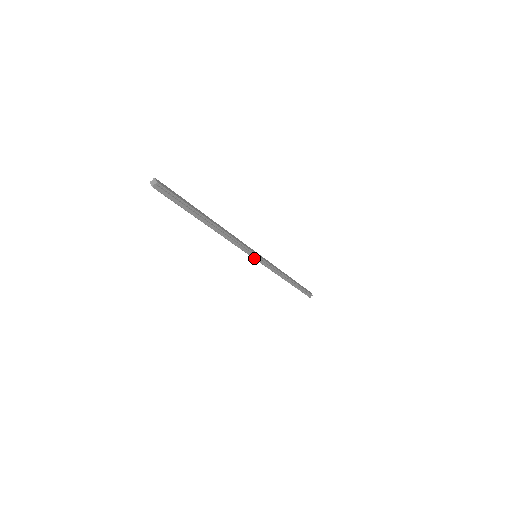
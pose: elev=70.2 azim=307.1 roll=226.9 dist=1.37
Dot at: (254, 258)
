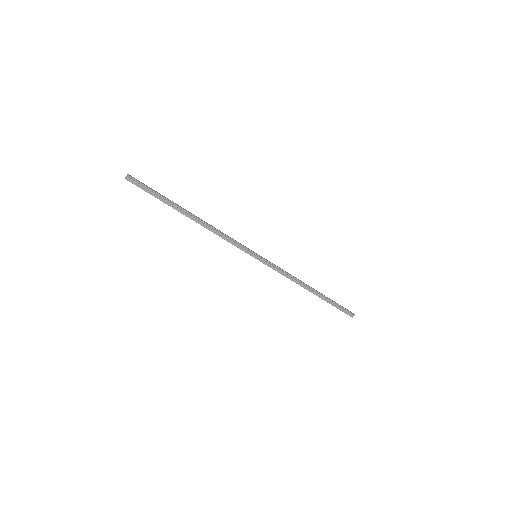
Dot at: (254, 257)
